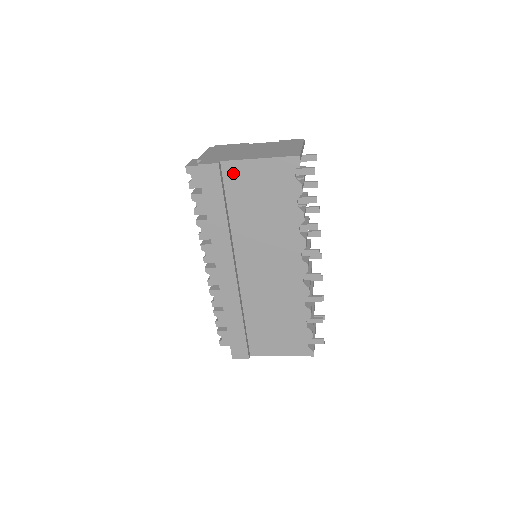
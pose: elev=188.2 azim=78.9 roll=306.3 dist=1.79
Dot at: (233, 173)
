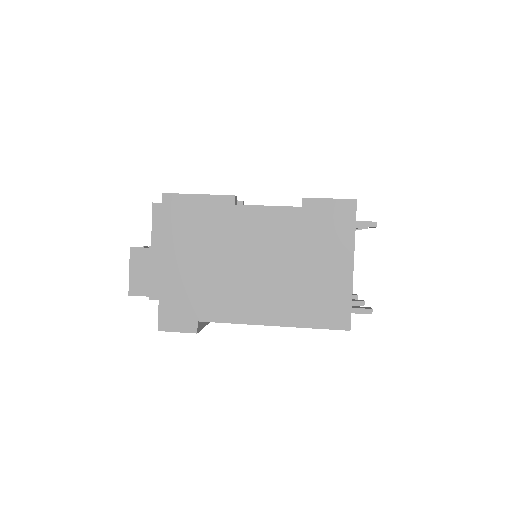
Dot at: occluded
